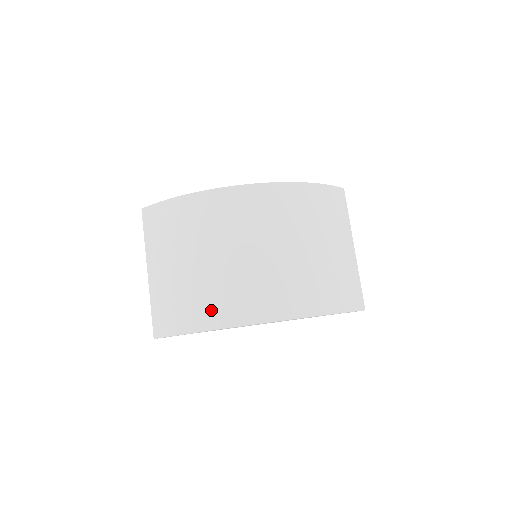
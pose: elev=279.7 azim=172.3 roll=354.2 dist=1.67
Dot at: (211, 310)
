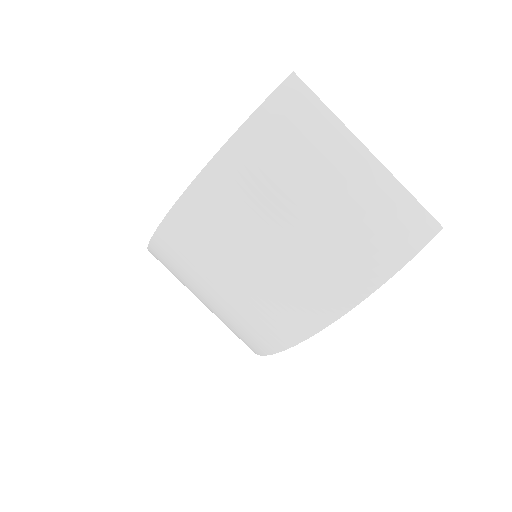
Dot at: (255, 339)
